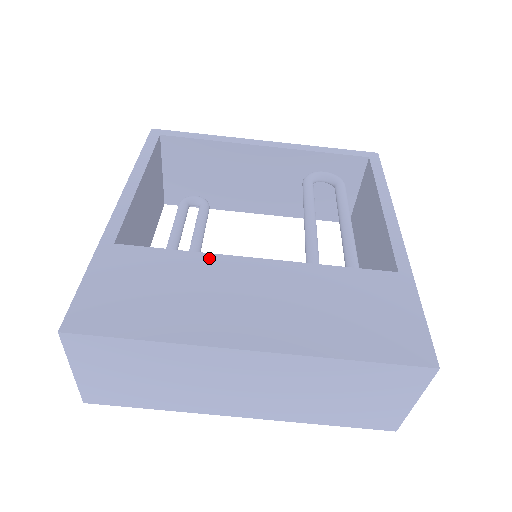
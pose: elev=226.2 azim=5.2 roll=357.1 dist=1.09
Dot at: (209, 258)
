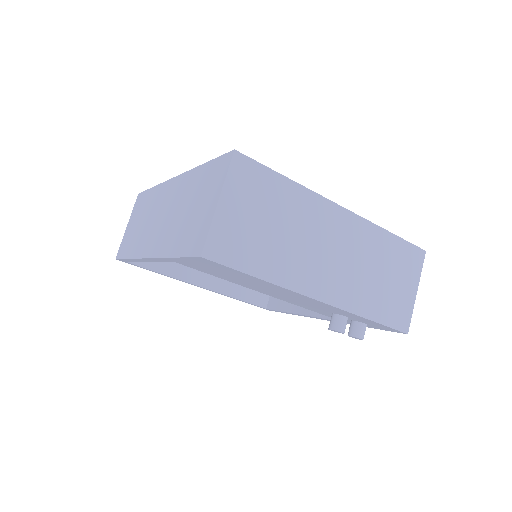
Dot at: occluded
